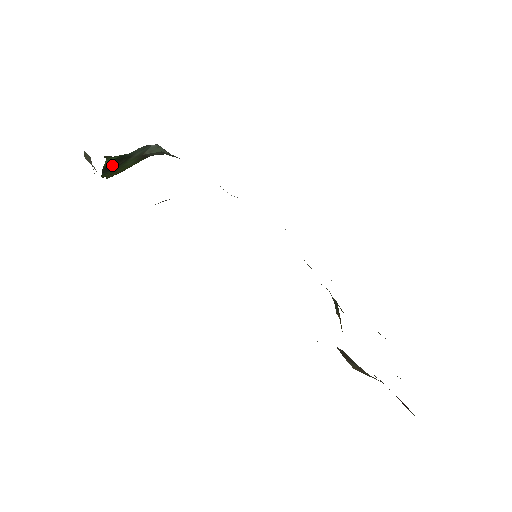
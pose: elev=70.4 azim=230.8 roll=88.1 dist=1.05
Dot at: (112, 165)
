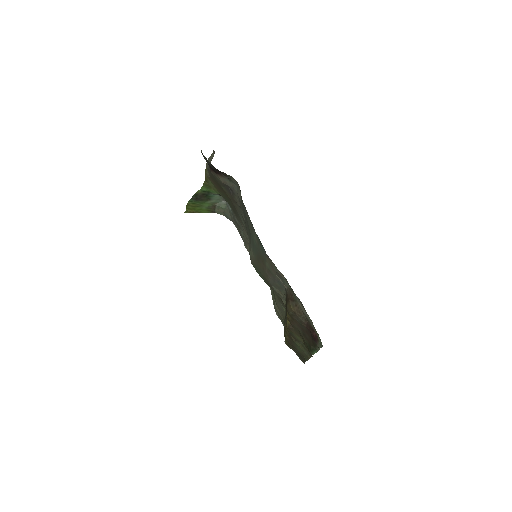
Dot at: (200, 196)
